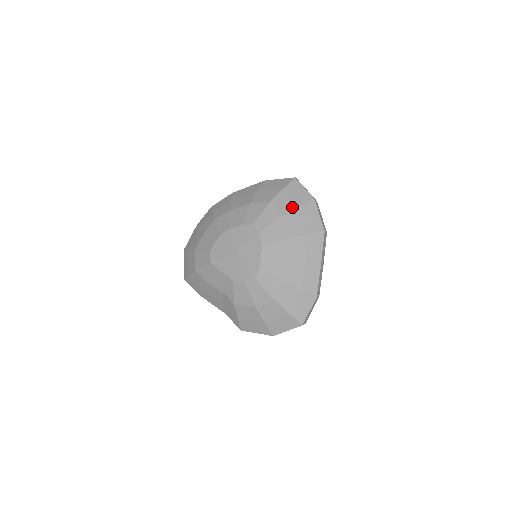
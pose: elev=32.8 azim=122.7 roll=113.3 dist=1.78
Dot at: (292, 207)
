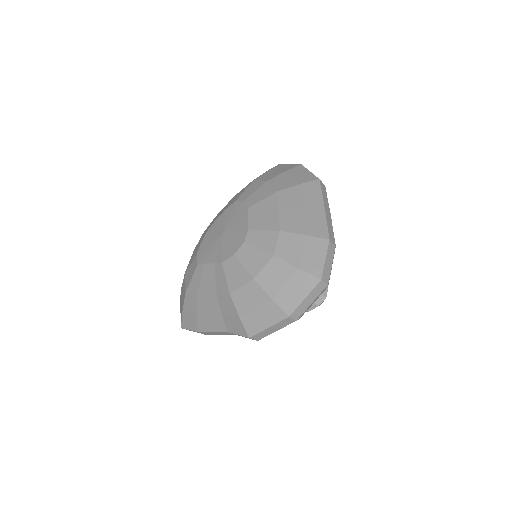
Dot at: (277, 174)
